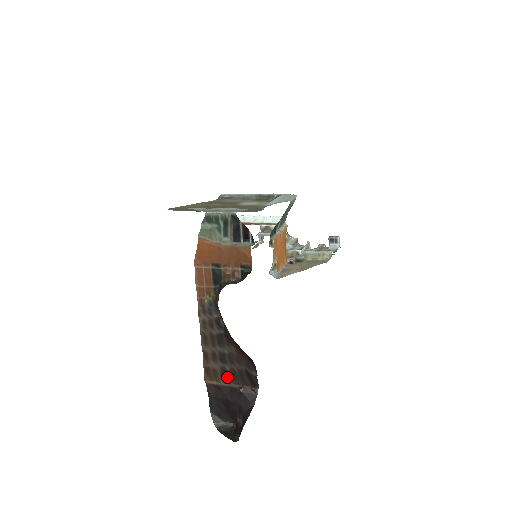
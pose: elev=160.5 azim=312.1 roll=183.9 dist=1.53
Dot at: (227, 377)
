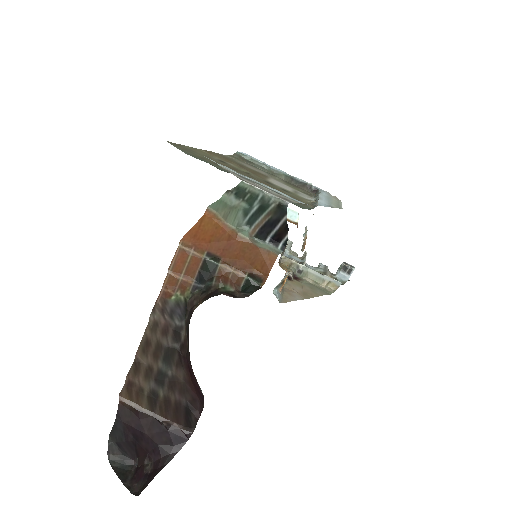
Dot at: (155, 404)
